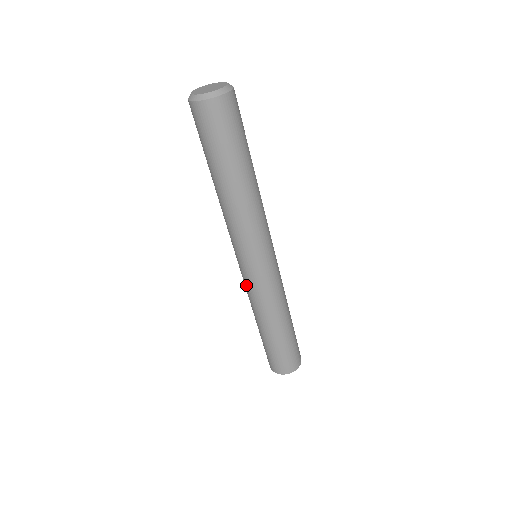
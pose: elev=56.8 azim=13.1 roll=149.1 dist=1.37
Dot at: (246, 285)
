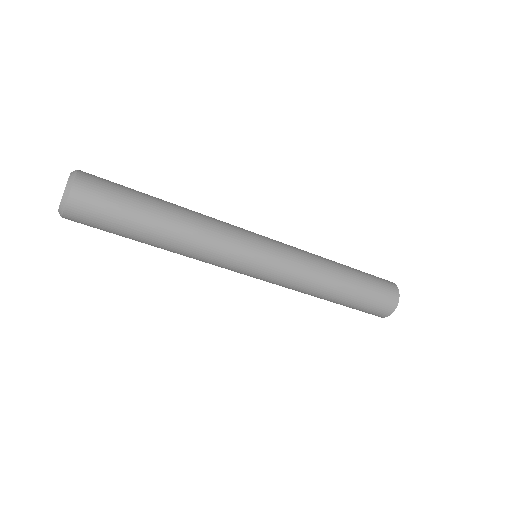
Dot at: occluded
